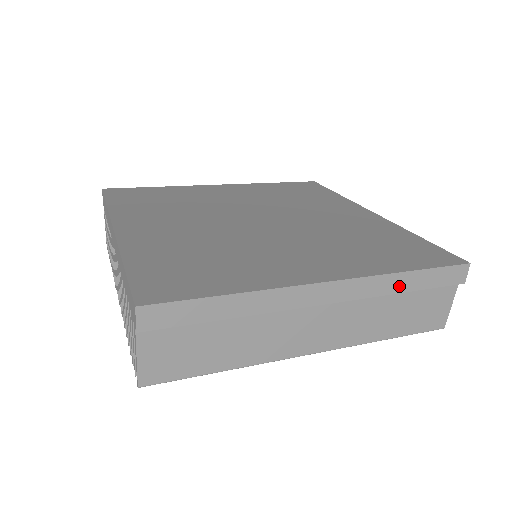
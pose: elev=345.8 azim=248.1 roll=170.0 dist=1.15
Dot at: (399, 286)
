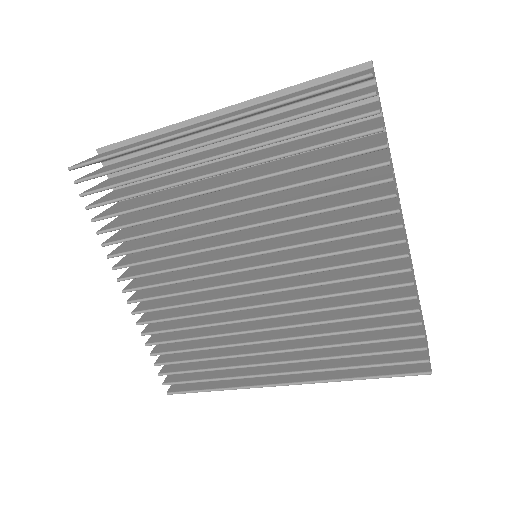
Dot at: (289, 88)
